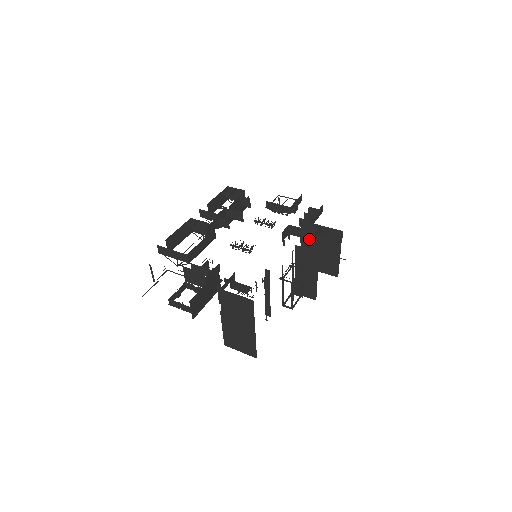
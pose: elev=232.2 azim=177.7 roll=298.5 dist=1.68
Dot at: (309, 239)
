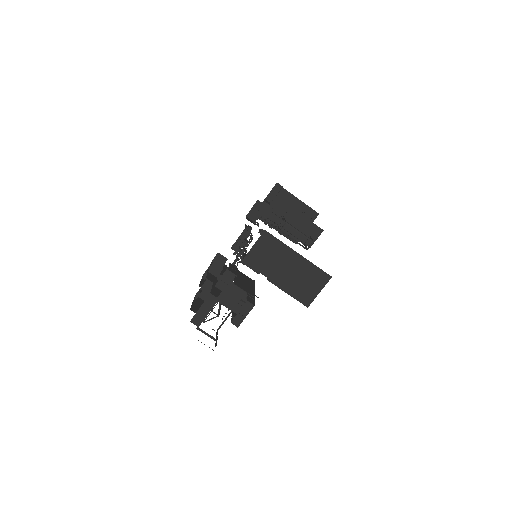
Dot at: occluded
